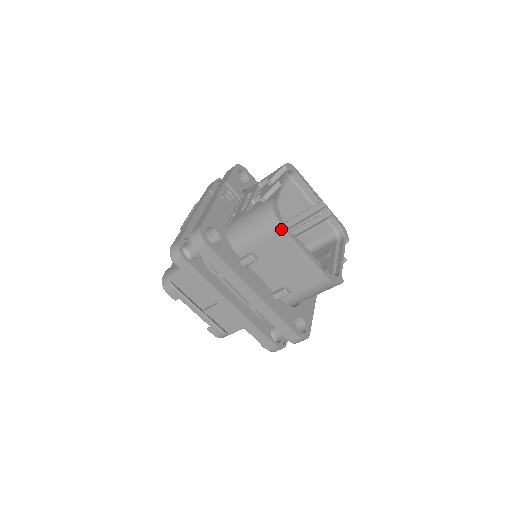
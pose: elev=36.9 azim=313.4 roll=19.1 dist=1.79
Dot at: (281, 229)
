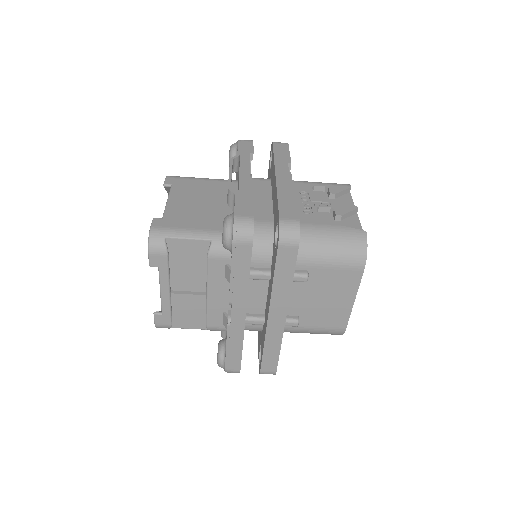
Dot at: (361, 268)
